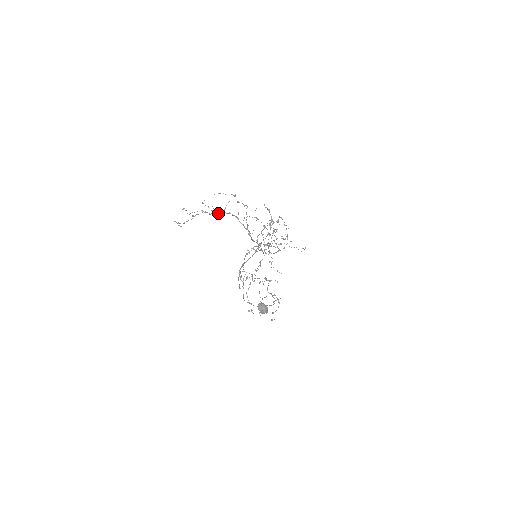
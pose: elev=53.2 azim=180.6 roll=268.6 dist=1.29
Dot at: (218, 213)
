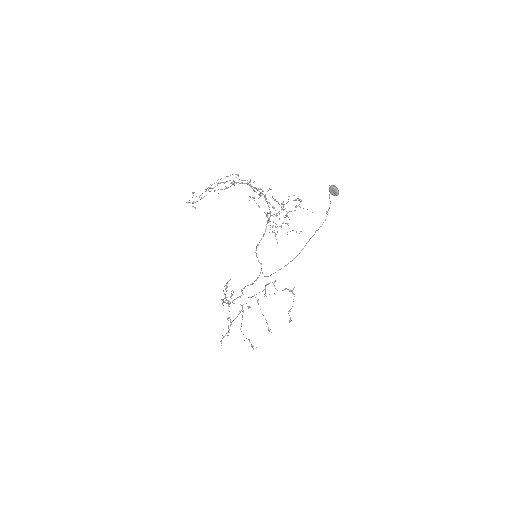
Dot at: (234, 181)
